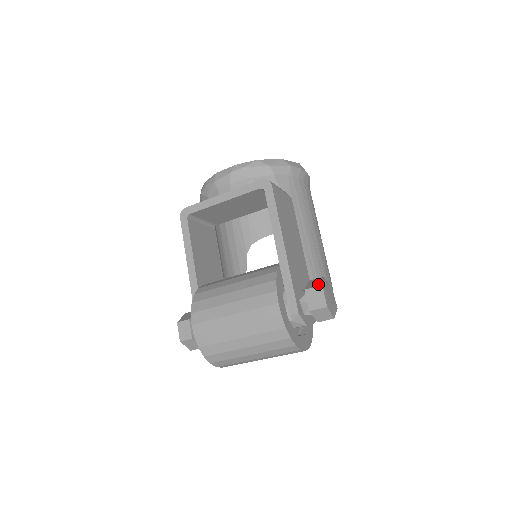
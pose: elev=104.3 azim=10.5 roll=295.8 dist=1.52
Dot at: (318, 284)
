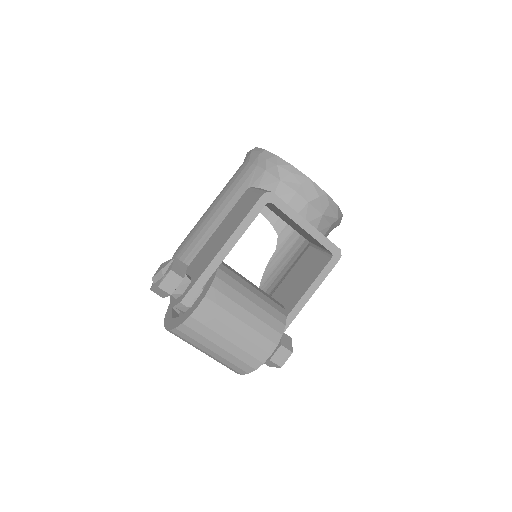
Dot at: (290, 348)
